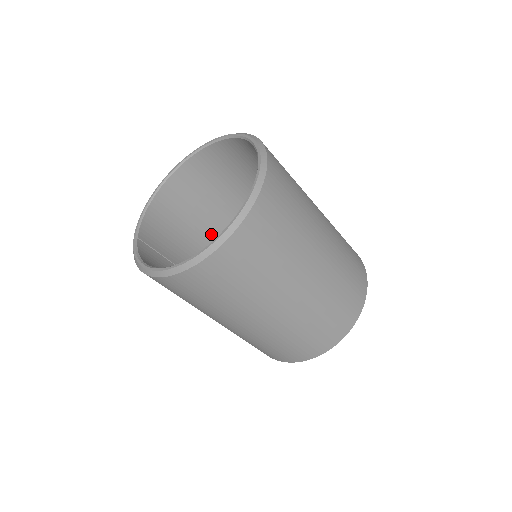
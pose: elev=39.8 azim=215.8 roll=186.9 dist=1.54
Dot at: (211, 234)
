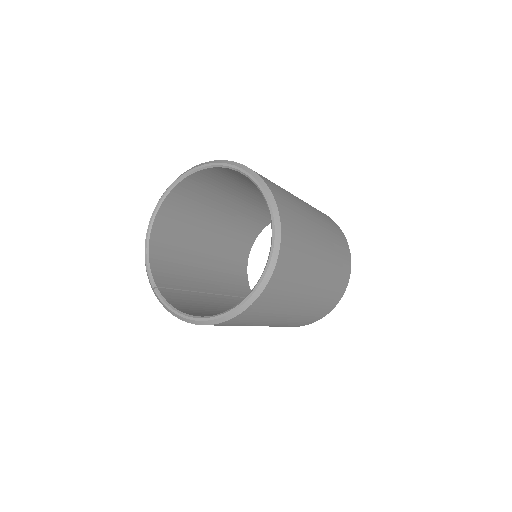
Dot at: (200, 244)
